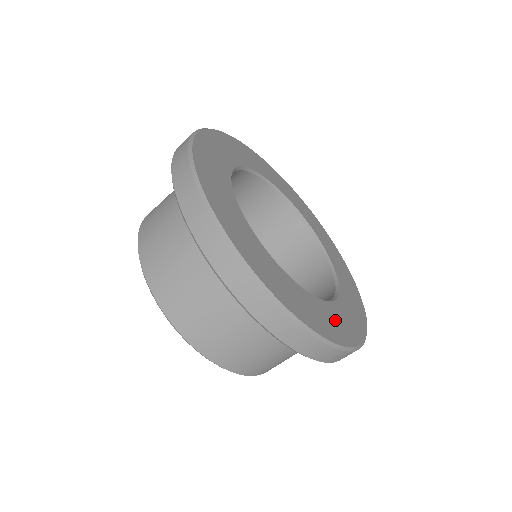
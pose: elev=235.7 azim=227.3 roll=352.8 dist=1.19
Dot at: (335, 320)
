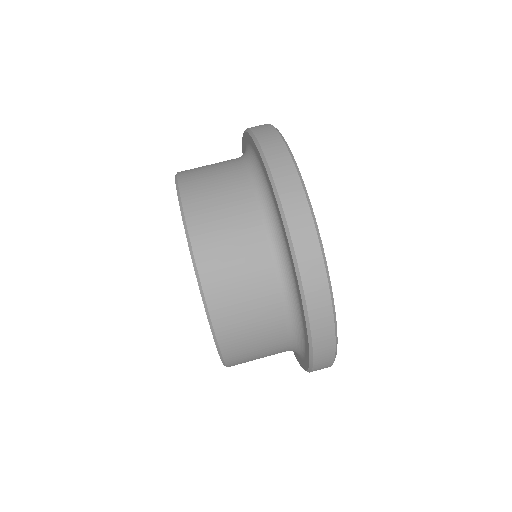
Dot at: occluded
